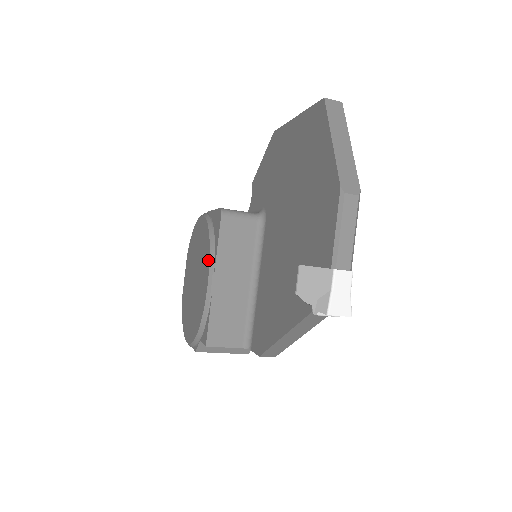
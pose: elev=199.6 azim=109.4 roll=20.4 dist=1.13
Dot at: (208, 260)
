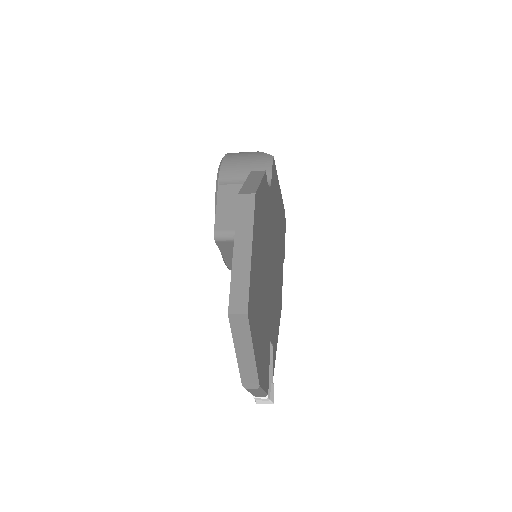
Dot at: occluded
